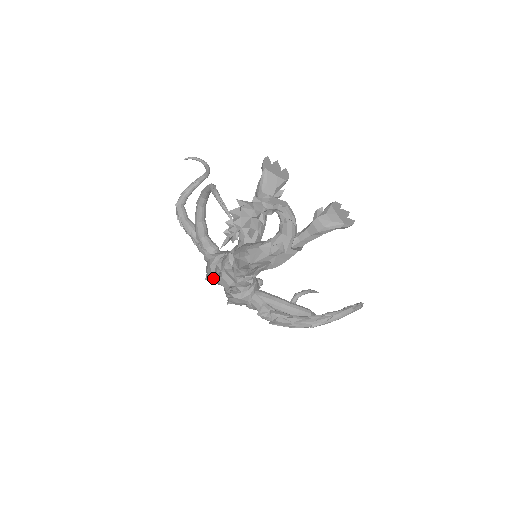
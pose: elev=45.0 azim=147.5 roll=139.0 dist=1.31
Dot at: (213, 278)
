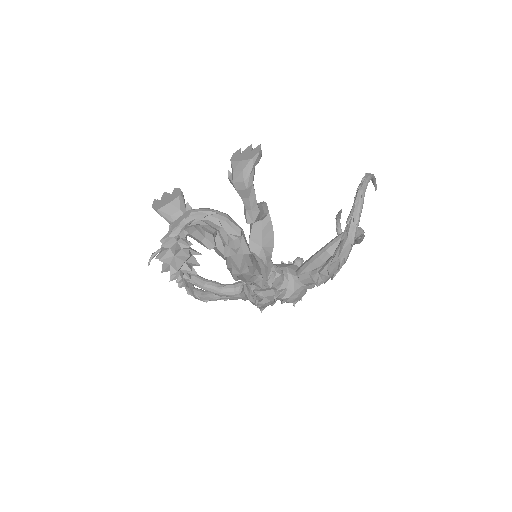
Dot at: (260, 305)
